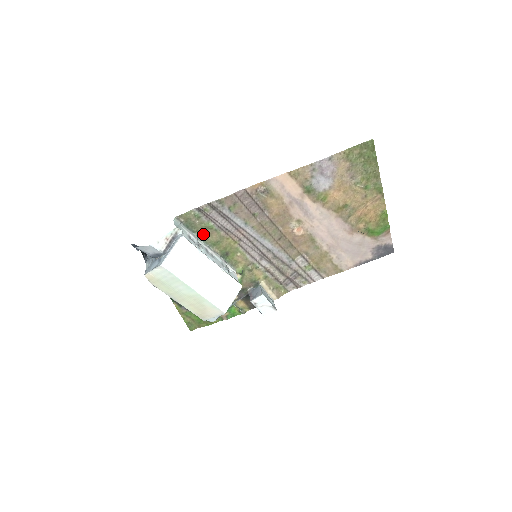
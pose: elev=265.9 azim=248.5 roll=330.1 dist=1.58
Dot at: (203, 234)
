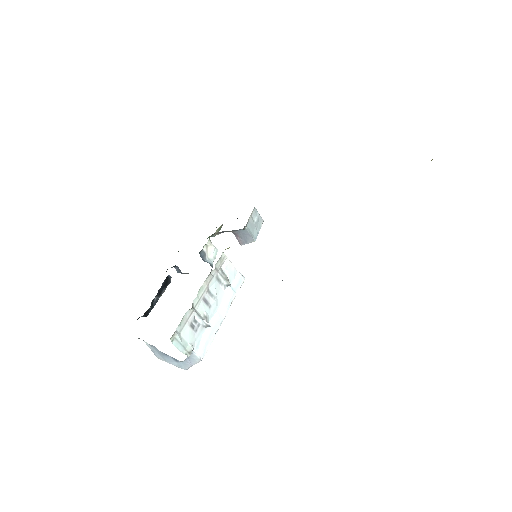
Dot at: occluded
